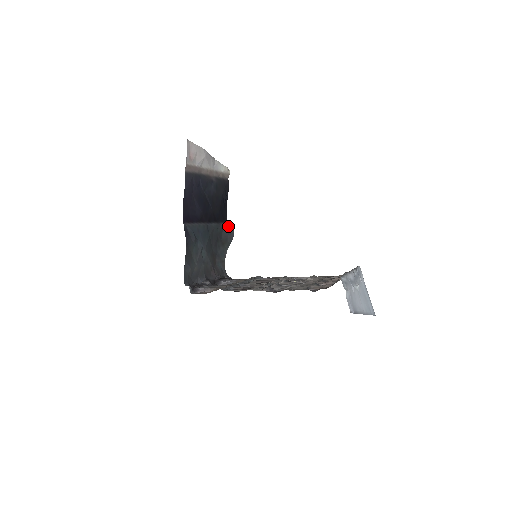
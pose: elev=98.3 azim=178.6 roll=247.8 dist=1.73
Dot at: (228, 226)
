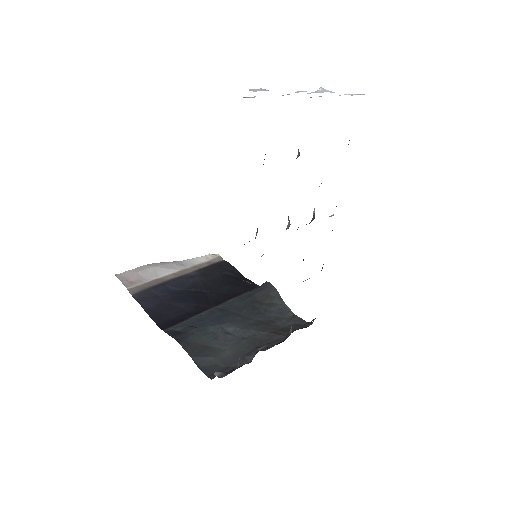
Dot at: (260, 287)
